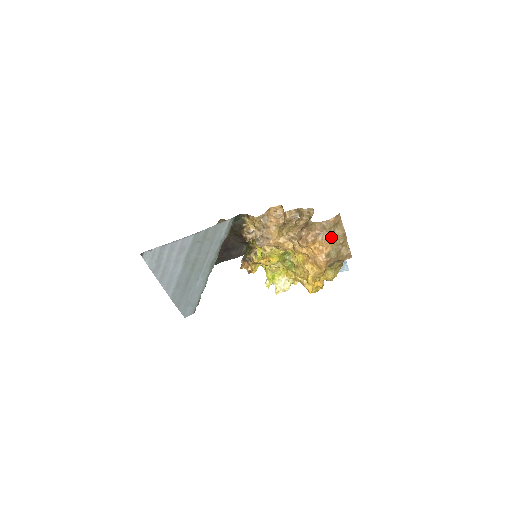
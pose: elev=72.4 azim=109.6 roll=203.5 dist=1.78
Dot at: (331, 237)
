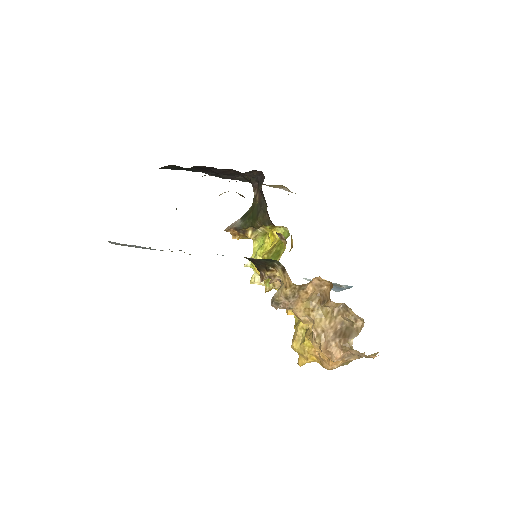
Dot at: occluded
